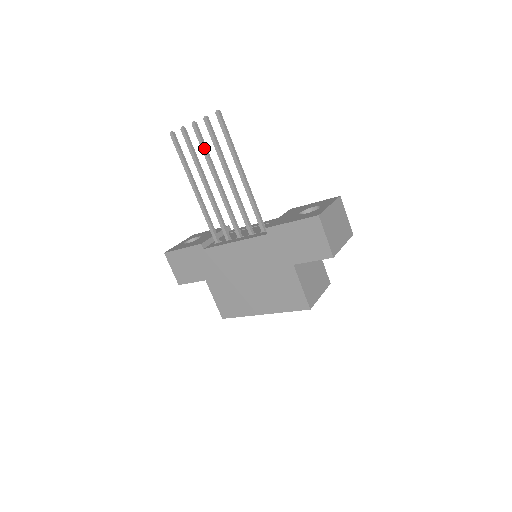
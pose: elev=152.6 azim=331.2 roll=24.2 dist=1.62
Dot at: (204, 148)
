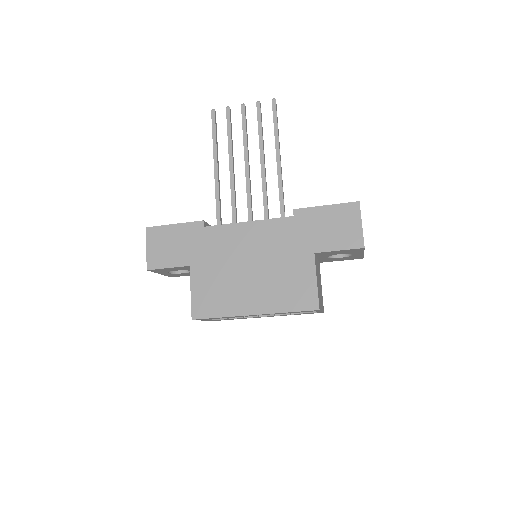
Dot at: (246, 128)
